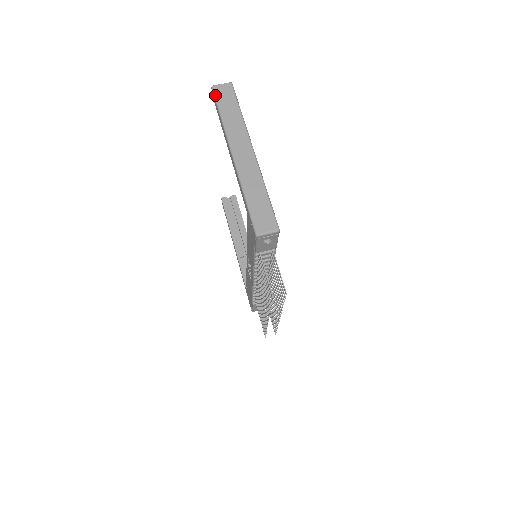
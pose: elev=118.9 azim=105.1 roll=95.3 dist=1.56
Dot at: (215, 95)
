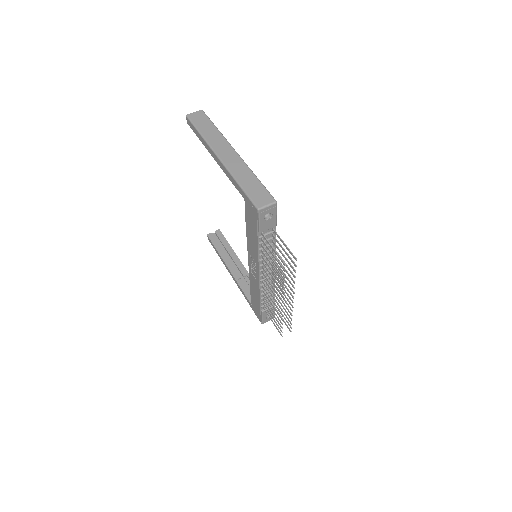
Dot at: (191, 120)
